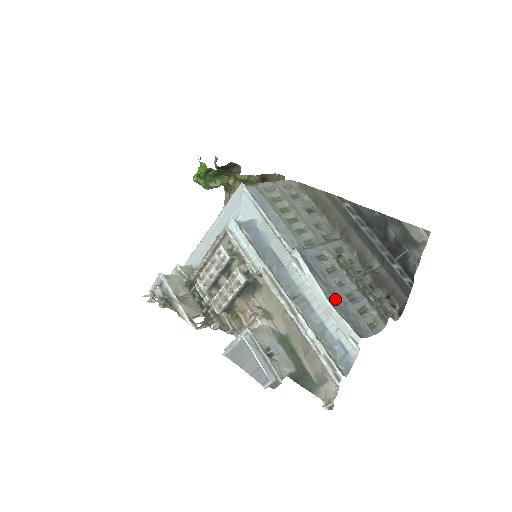
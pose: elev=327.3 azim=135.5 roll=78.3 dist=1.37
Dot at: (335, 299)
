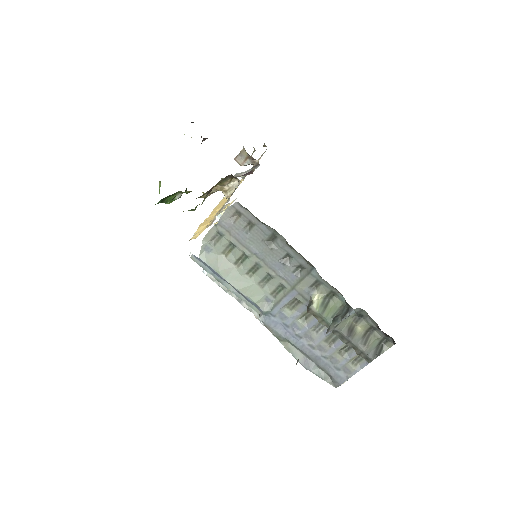
Dot at: (309, 355)
